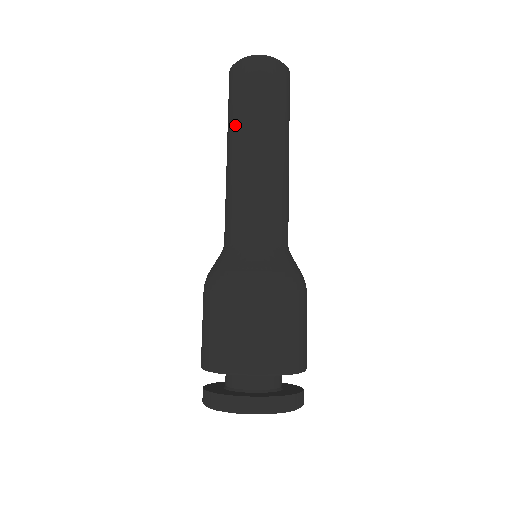
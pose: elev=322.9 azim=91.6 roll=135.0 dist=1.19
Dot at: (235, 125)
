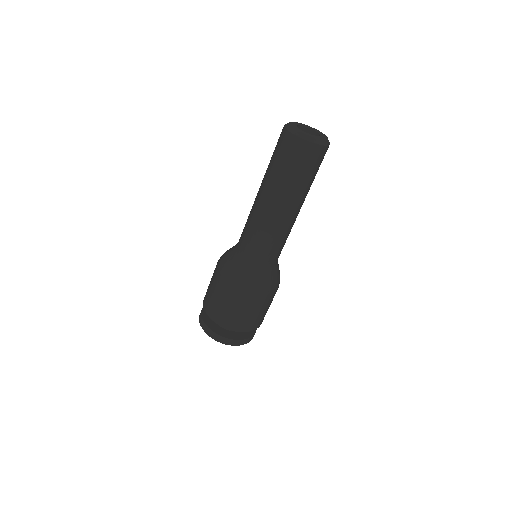
Dot at: occluded
